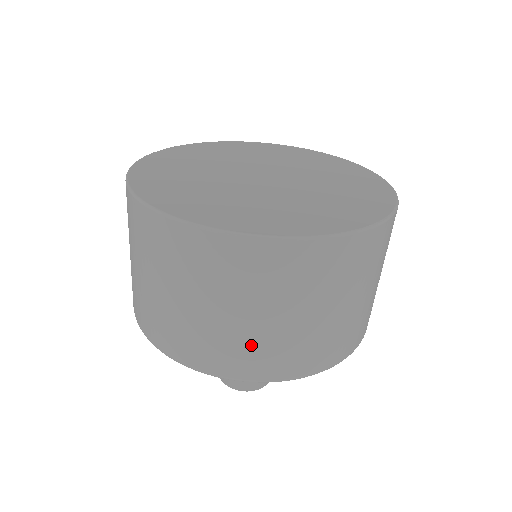
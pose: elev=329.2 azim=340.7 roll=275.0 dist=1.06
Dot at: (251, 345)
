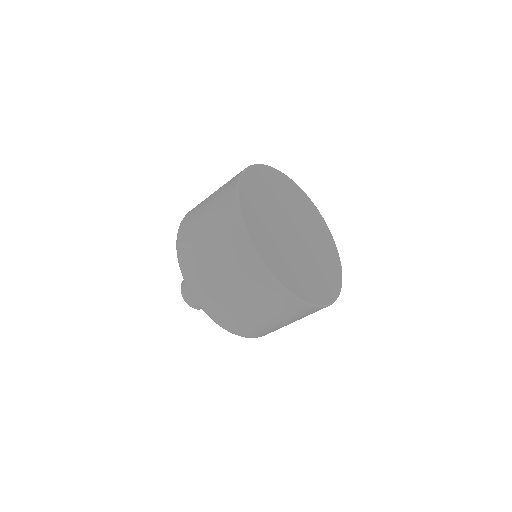
Dot at: (201, 268)
